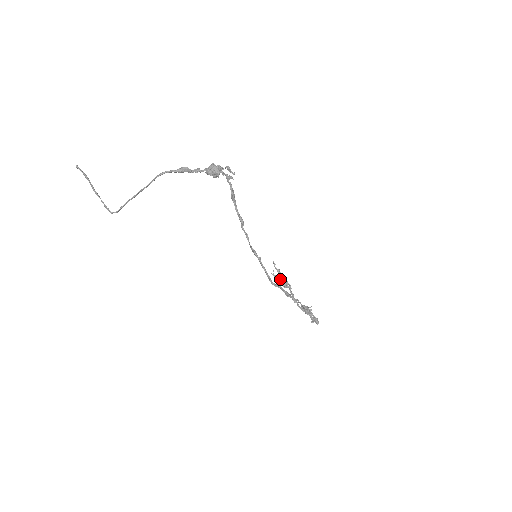
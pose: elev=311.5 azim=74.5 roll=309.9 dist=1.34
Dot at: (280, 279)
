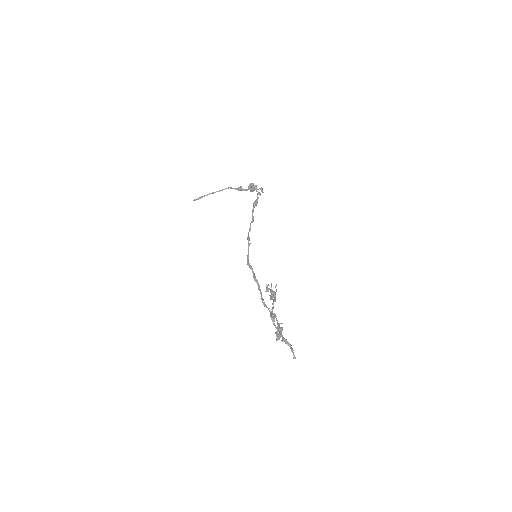
Dot at: (271, 292)
